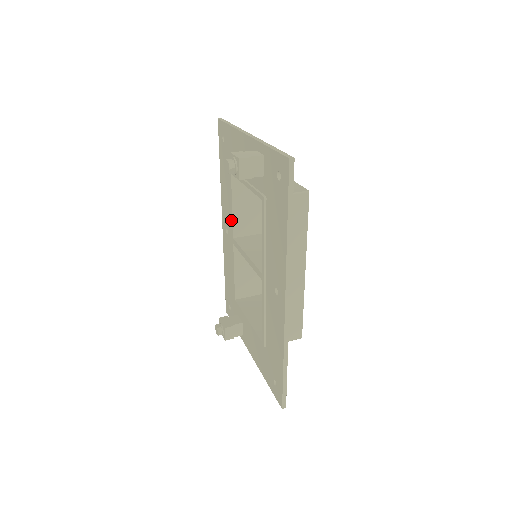
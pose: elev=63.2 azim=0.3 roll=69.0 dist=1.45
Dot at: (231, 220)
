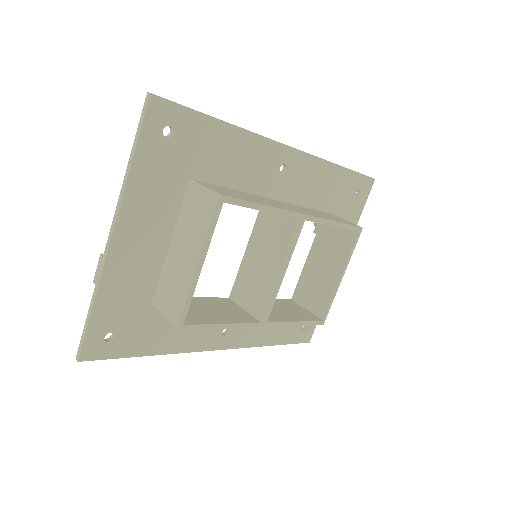
Dot at: occluded
